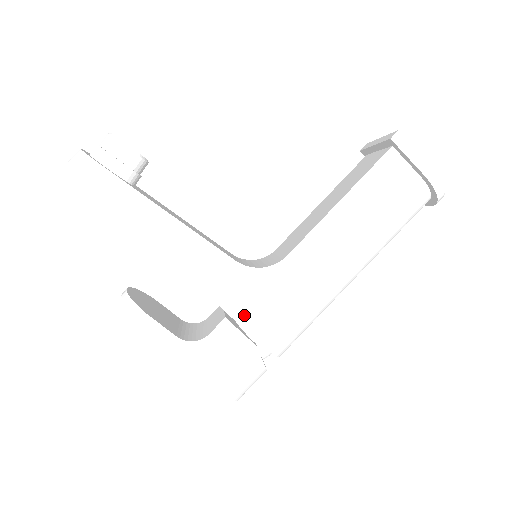
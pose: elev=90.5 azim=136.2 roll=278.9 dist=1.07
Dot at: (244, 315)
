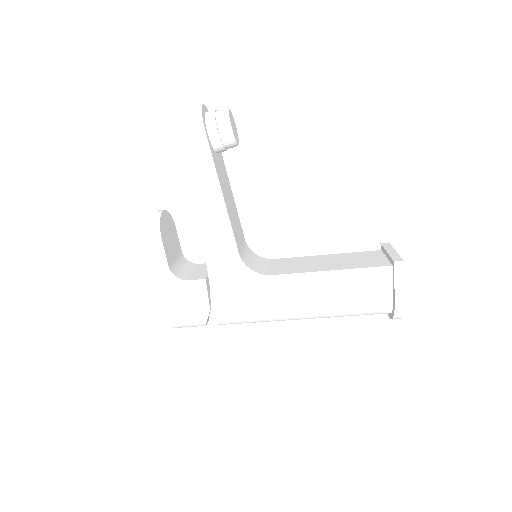
Dot at: (218, 287)
